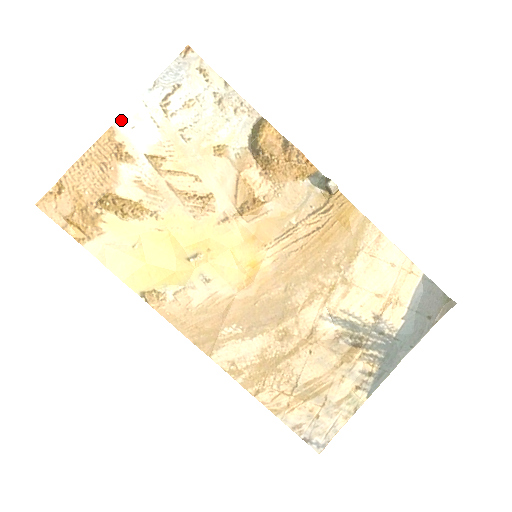
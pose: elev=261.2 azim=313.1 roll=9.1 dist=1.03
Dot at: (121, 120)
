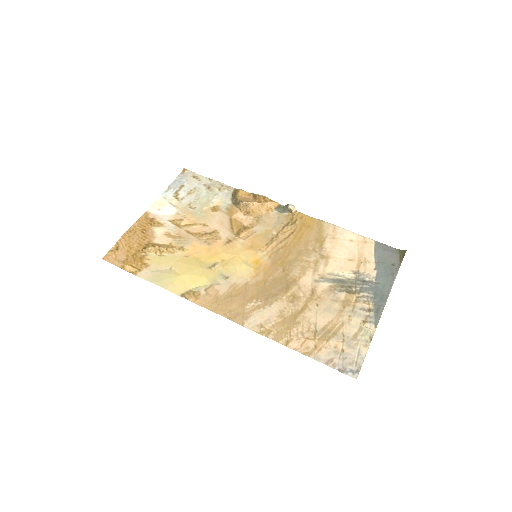
Dot at: (151, 208)
